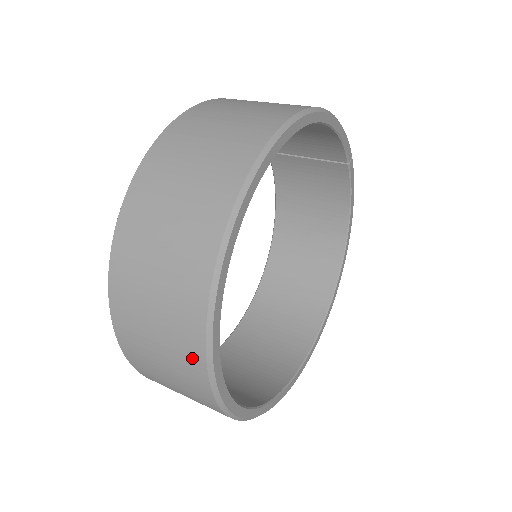
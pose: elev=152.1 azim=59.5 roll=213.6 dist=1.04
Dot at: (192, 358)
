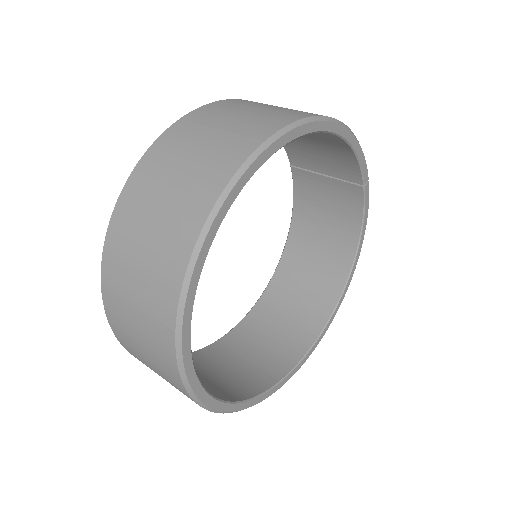
Dot at: (163, 325)
